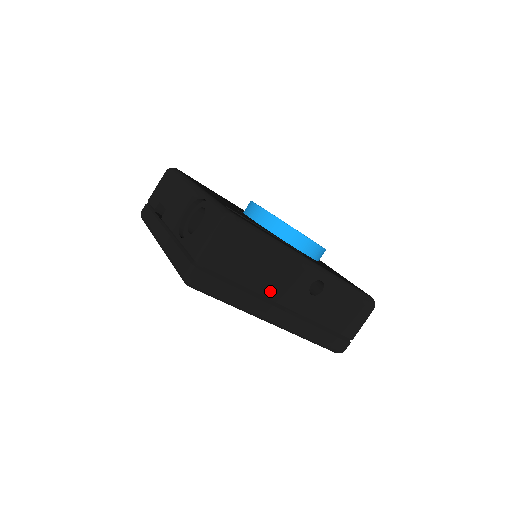
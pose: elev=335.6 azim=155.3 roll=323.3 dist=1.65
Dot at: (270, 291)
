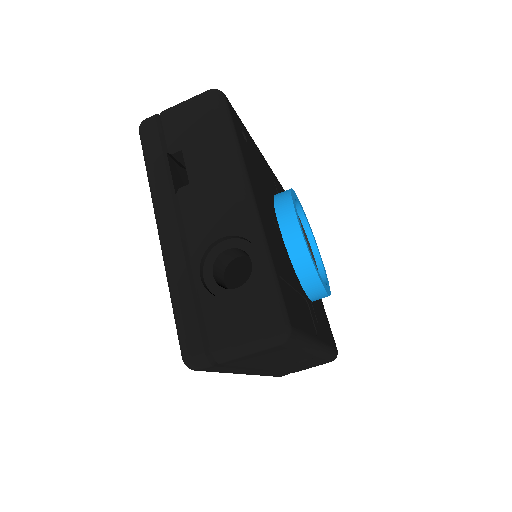
Dot at: (263, 365)
